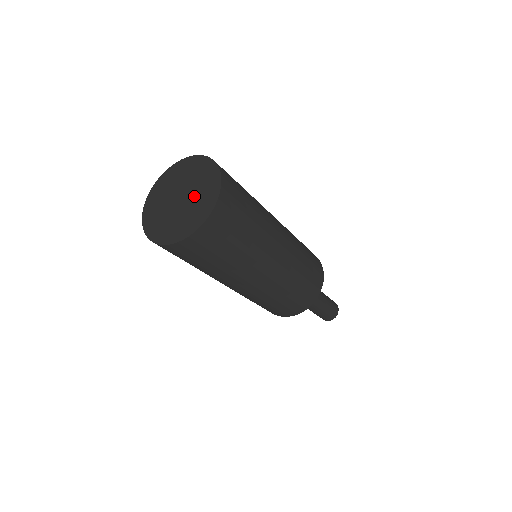
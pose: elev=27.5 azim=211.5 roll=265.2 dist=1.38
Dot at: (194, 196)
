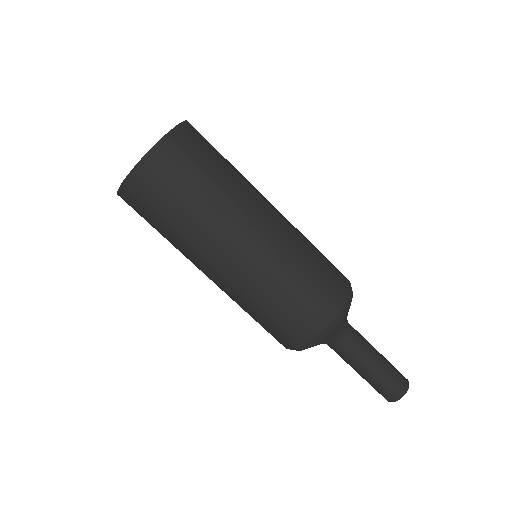
Dot at: occluded
